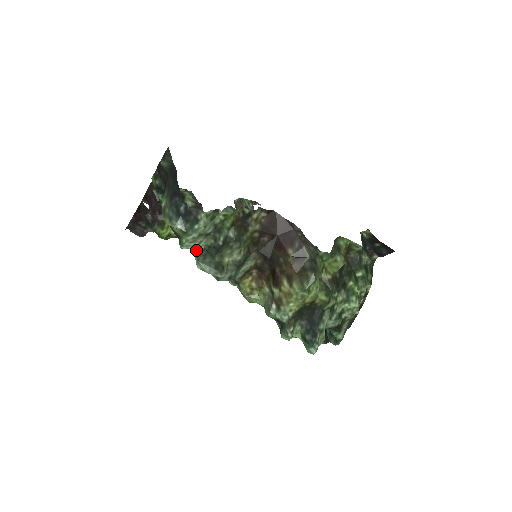
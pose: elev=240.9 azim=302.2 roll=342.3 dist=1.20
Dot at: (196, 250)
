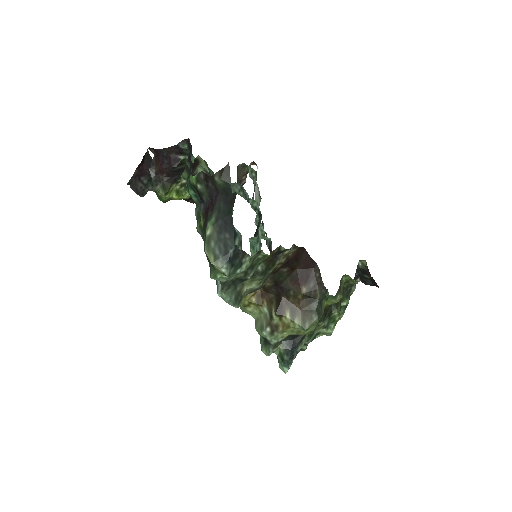
Dot at: (225, 282)
